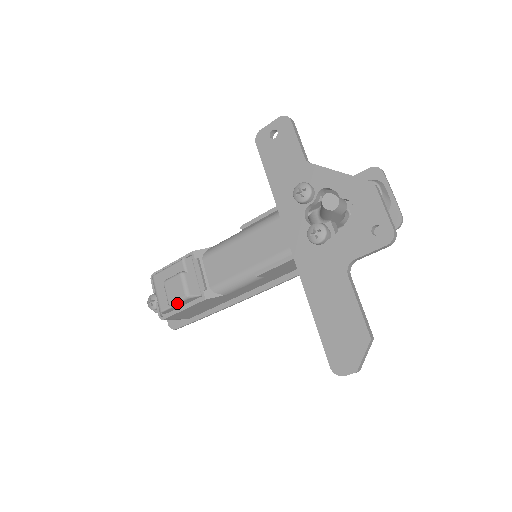
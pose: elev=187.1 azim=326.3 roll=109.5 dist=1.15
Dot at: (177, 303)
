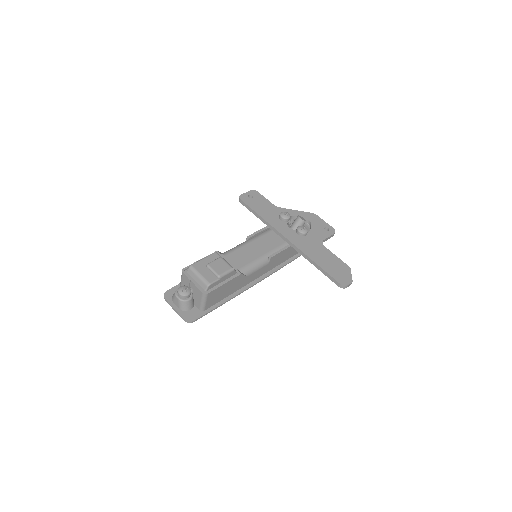
Dot at: (225, 274)
